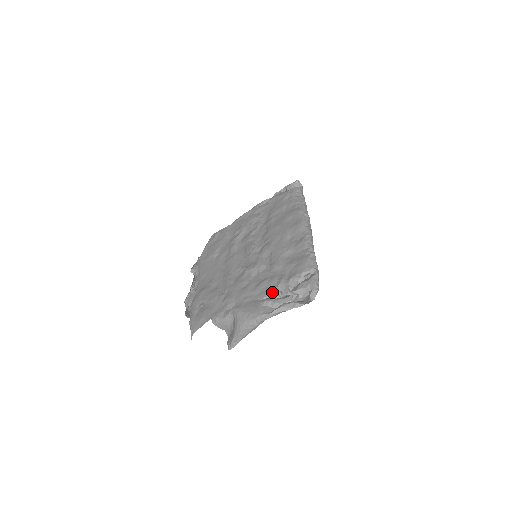
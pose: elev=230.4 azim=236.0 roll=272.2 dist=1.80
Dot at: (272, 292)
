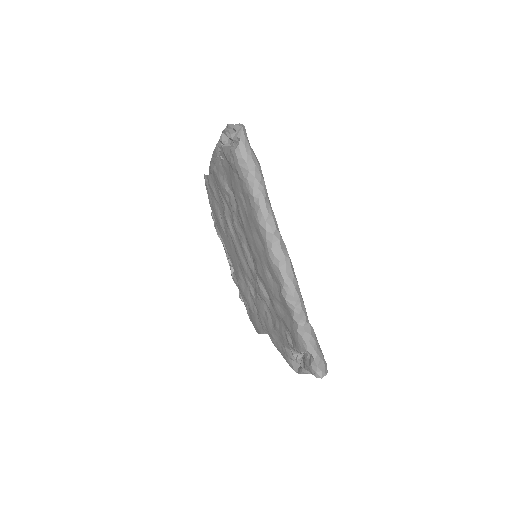
Dot at: (288, 348)
